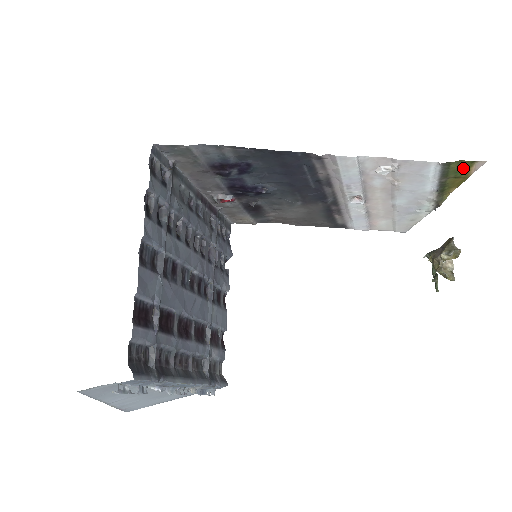
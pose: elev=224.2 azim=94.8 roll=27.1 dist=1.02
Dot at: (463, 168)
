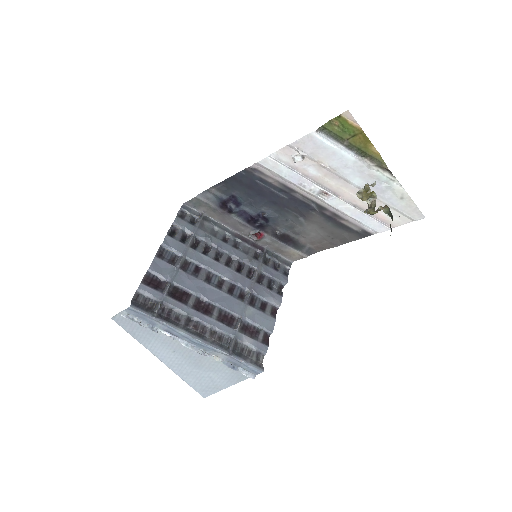
Dot at: (344, 126)
